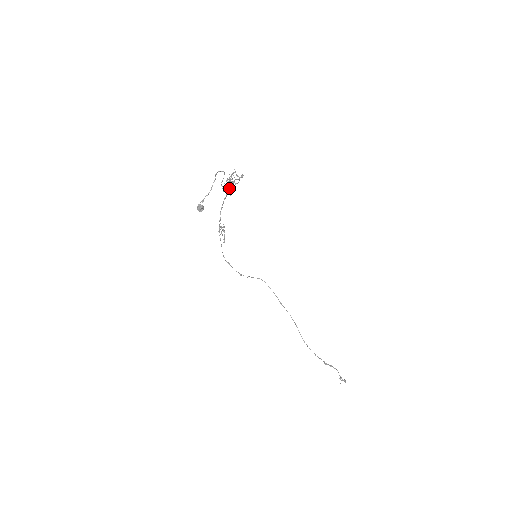
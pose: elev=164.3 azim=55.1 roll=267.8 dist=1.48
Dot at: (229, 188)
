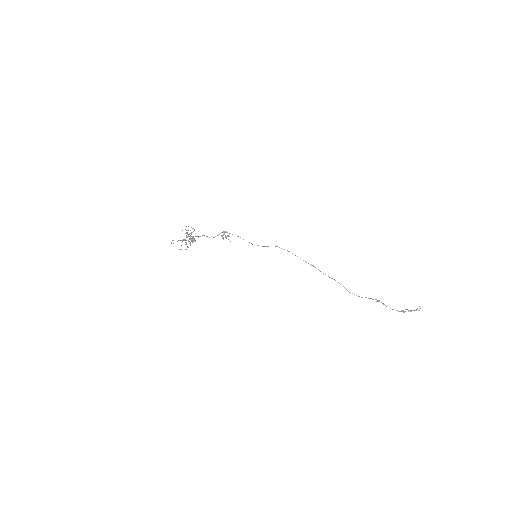
Dot at: (187, 247)
